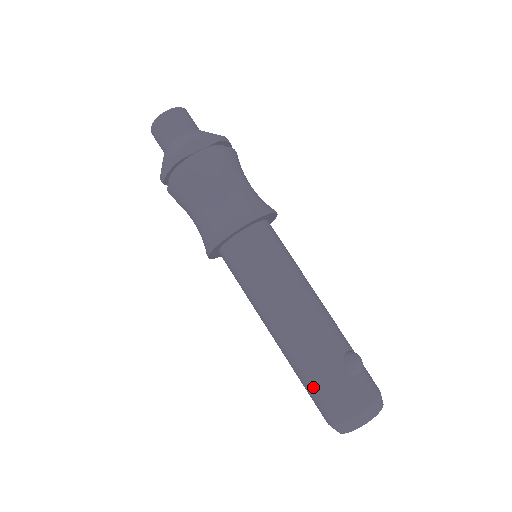
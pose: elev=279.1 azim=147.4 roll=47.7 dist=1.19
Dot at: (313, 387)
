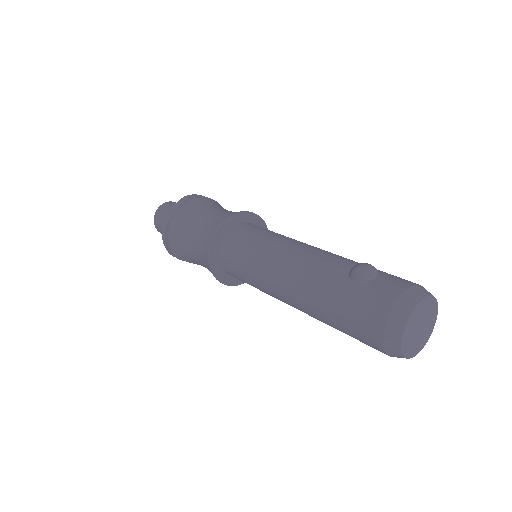
Dot at: (341, 323)
